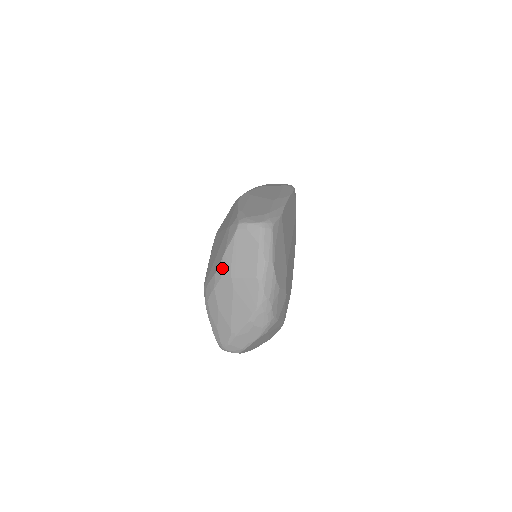
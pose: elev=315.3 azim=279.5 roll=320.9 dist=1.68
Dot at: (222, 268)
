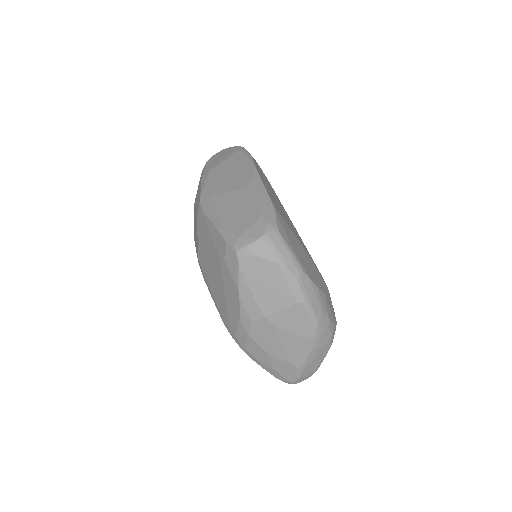
Dot at: (246, 311)
